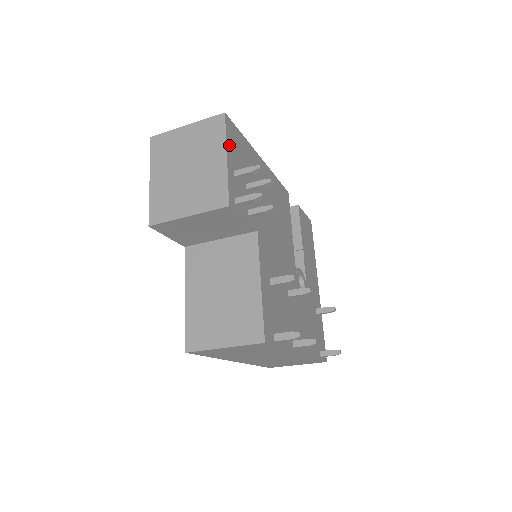
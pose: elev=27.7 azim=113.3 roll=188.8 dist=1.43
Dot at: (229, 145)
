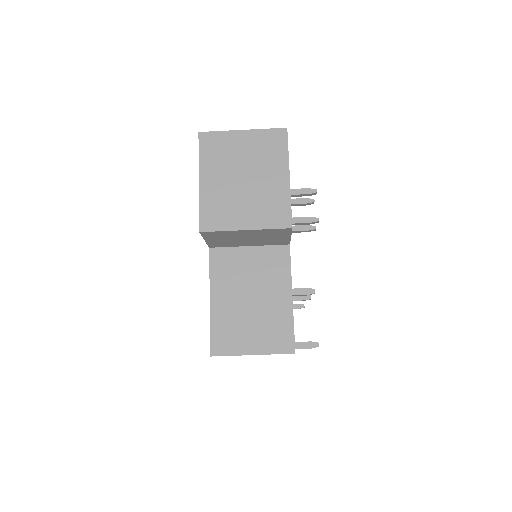
Dot at: (288, 162)
